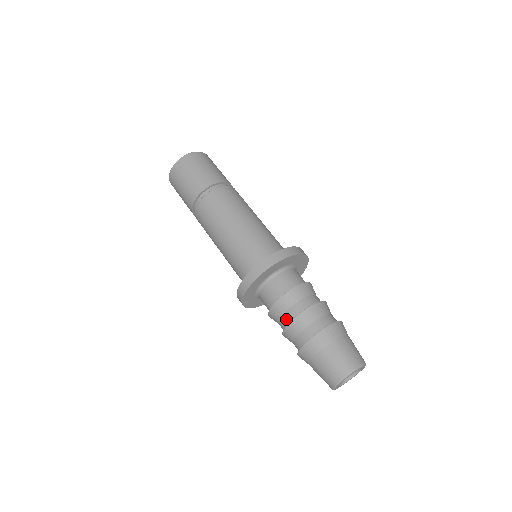
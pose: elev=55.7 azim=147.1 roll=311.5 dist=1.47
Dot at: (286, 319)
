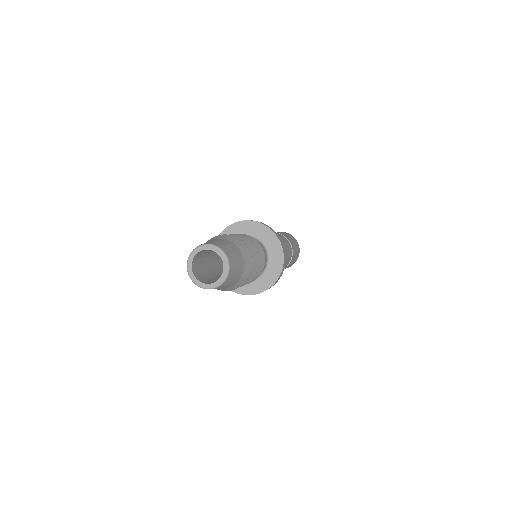
Dot at: occluded
